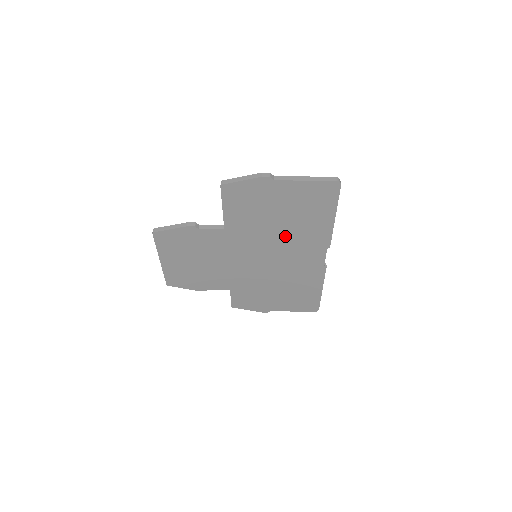
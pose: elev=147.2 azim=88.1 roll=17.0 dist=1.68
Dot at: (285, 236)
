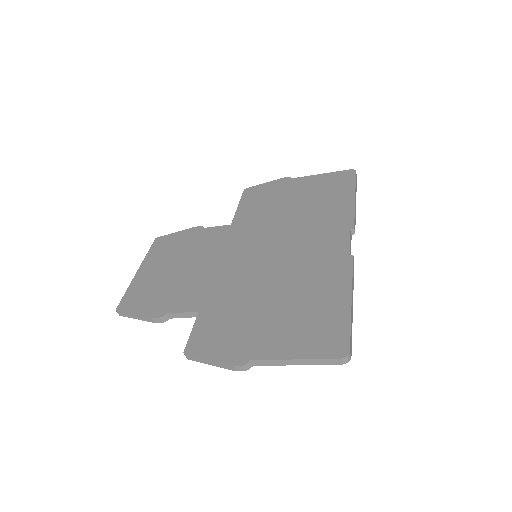
Dot at: (297, 223)
